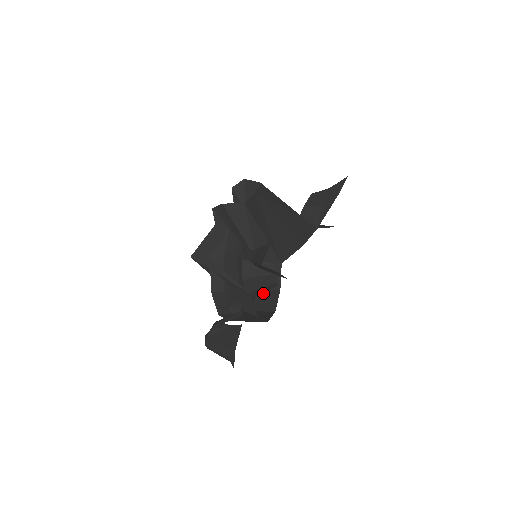
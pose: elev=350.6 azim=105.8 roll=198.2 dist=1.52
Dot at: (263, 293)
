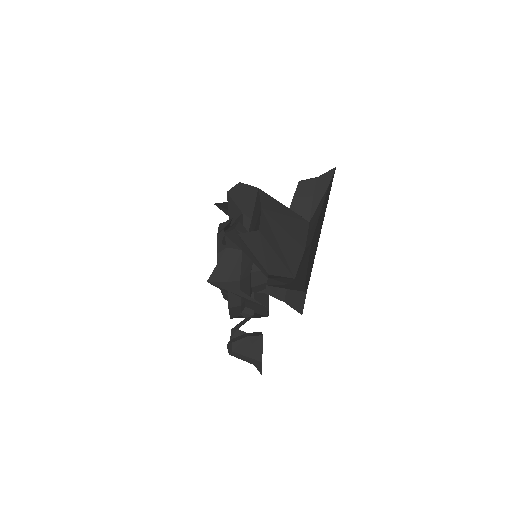
Dot at: occluded
